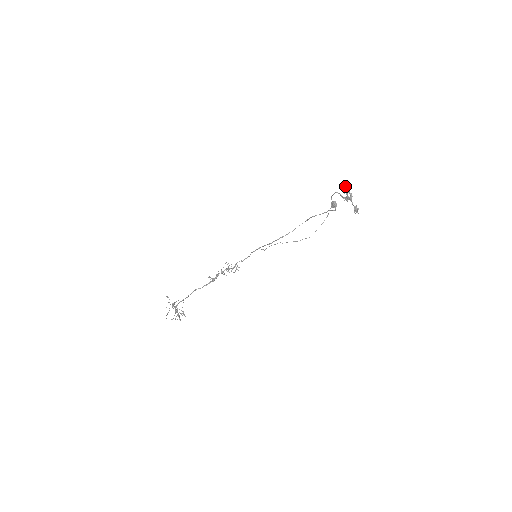
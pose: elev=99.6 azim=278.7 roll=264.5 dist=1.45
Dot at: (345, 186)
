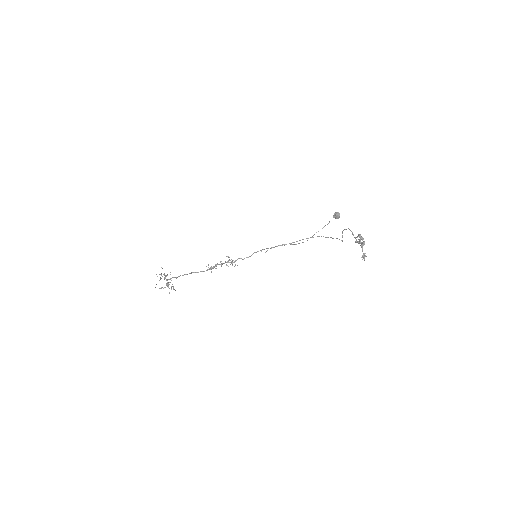
Dot at: occluded
